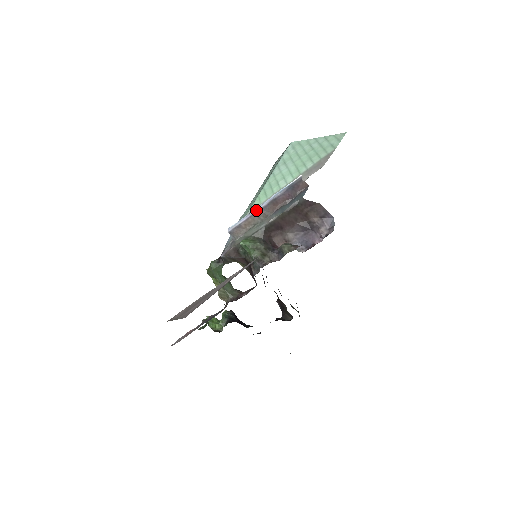
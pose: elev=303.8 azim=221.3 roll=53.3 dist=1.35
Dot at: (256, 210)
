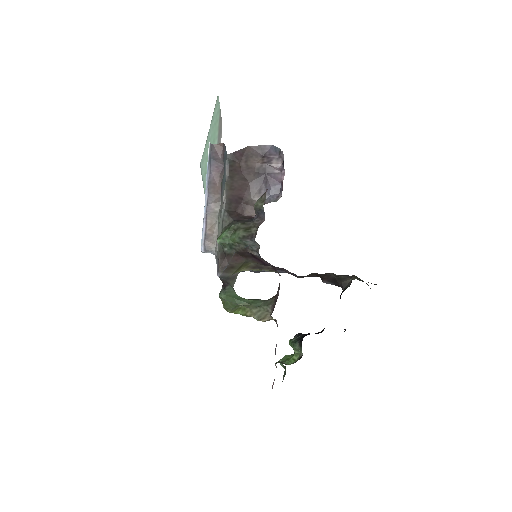
Dot at: (205, 208)
